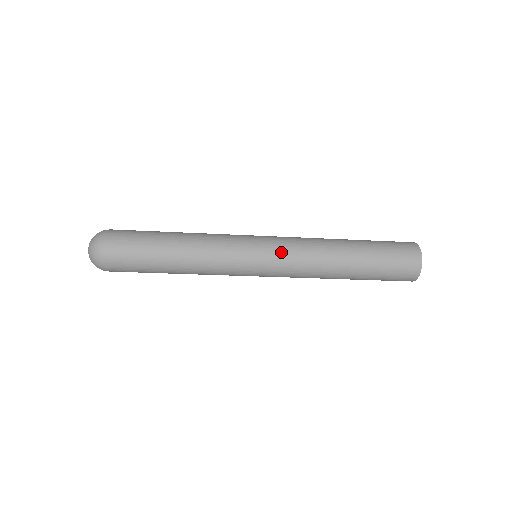
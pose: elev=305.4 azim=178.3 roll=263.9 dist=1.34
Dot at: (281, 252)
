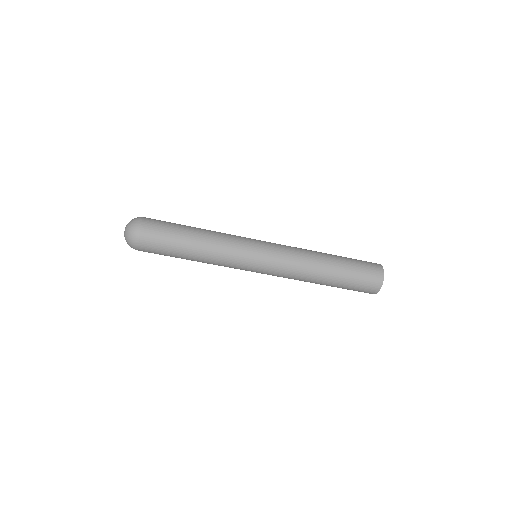
Dot at: (276, 259)
